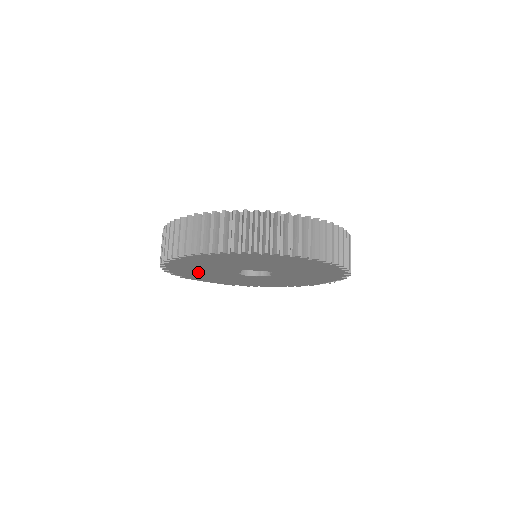
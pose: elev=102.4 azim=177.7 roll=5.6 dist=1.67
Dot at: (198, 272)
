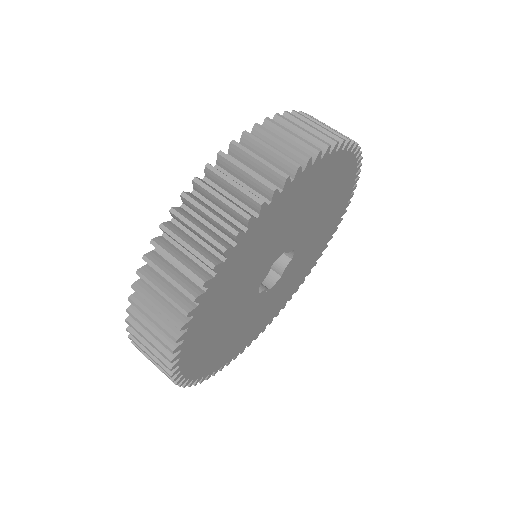
Dot at: (222, 306)
